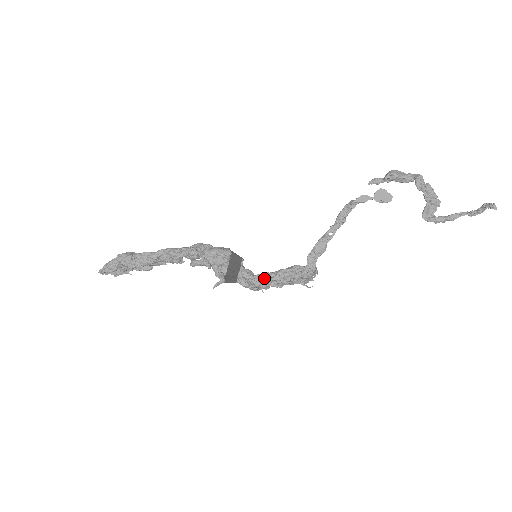
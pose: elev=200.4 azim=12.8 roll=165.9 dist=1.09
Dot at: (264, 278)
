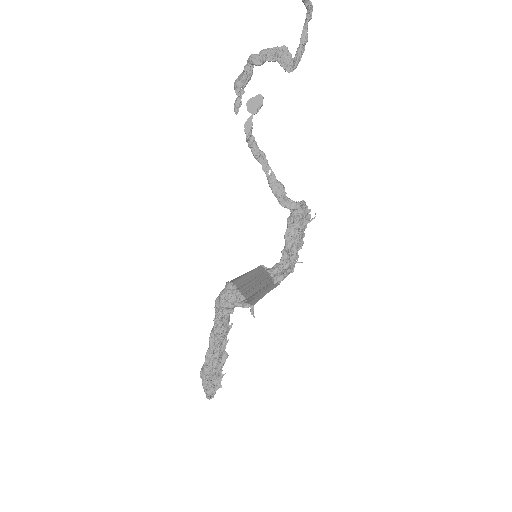
Dot at: (287, 256)
